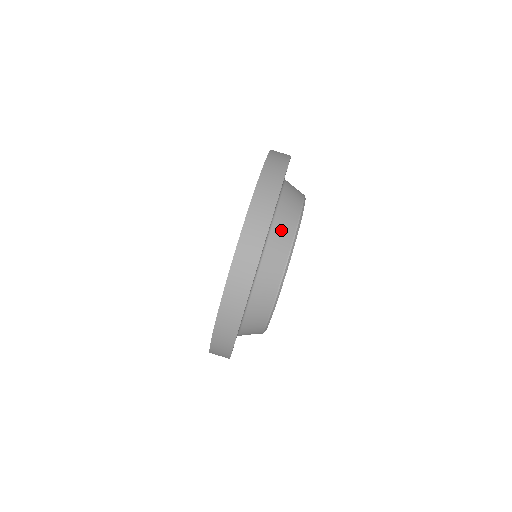
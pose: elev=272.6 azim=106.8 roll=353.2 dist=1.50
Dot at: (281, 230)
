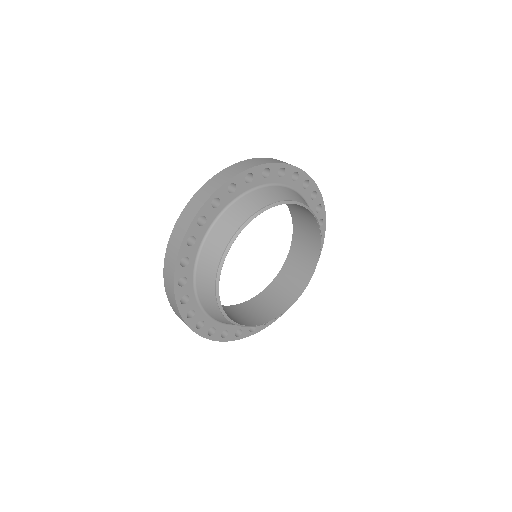
Dot at: (229, 219)
